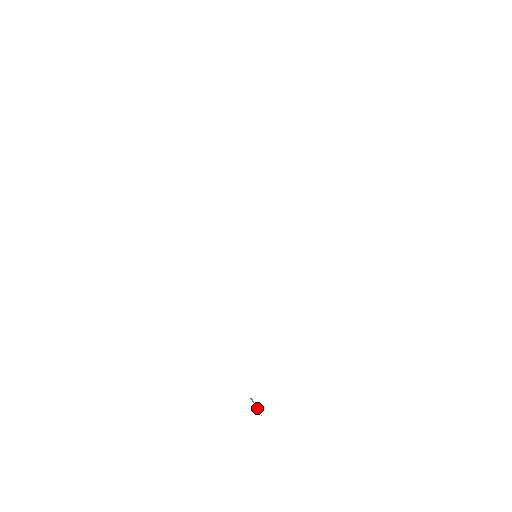
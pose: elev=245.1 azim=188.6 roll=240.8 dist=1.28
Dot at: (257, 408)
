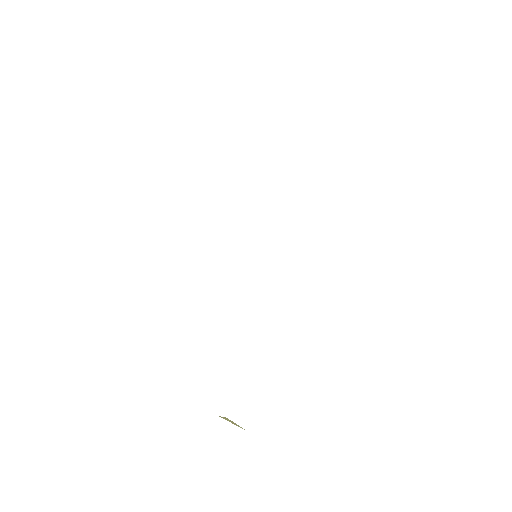
Dot at: occluded
